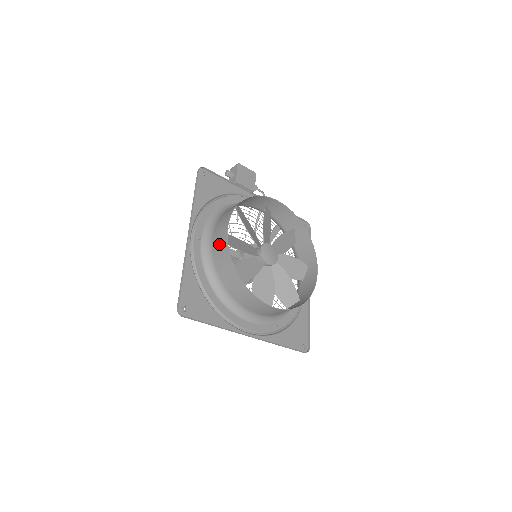
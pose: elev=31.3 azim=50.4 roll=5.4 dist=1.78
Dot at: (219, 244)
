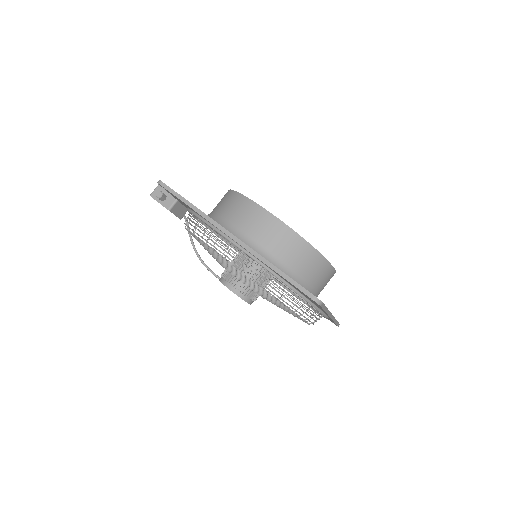
Dot at: (267, 230)
